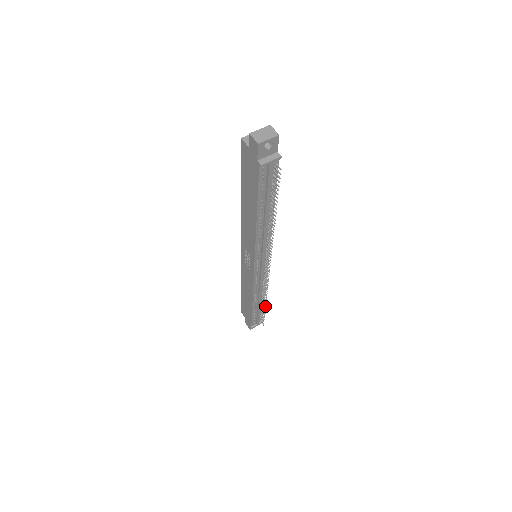
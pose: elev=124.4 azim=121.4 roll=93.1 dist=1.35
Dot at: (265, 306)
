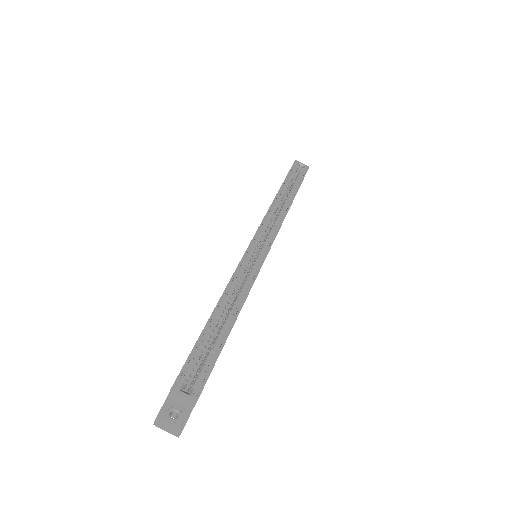
Dot at: occluded
